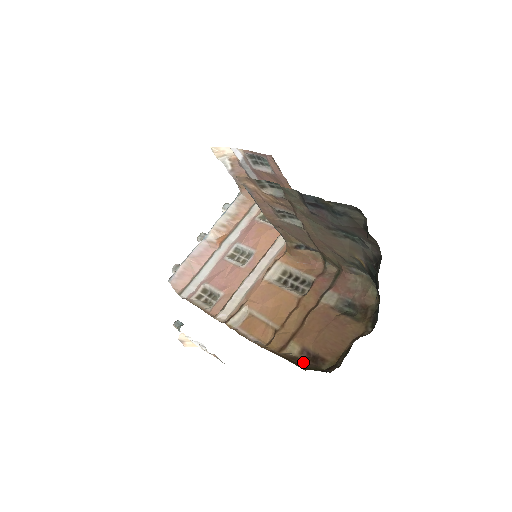
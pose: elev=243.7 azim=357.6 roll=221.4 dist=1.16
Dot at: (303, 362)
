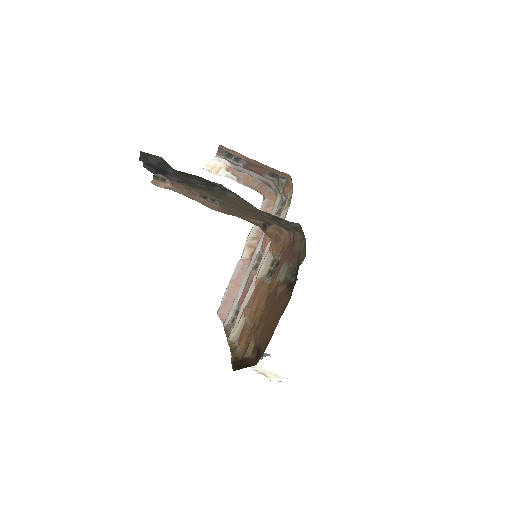
Dot at: (249, 362)
